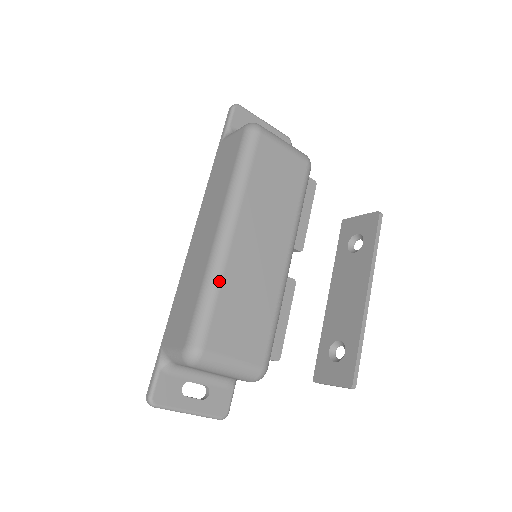
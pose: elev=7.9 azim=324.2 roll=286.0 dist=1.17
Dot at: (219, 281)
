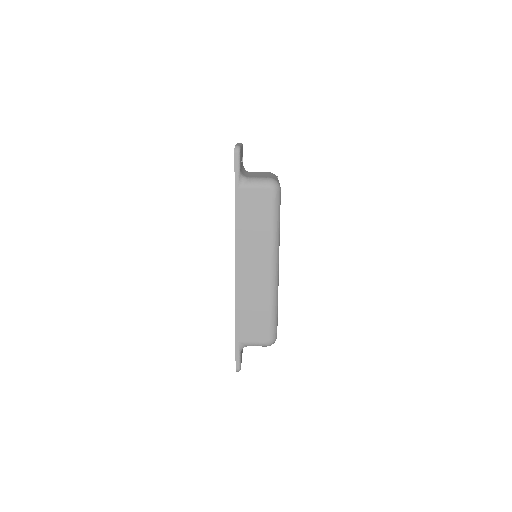
Dot at: occluded
